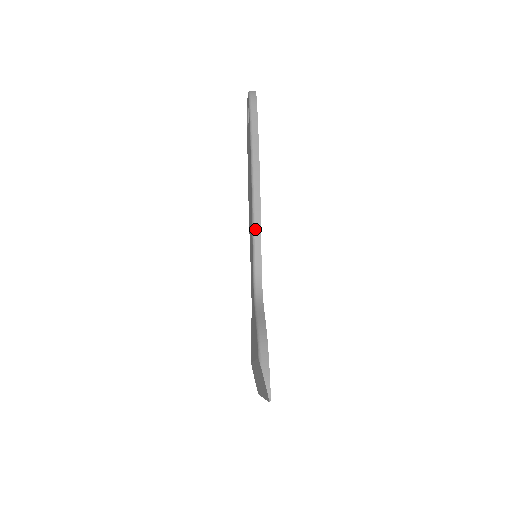
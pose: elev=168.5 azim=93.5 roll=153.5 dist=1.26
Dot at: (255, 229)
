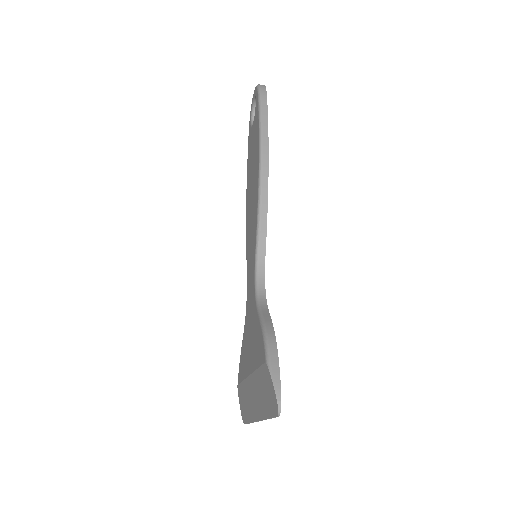
Dot at: (260, 221)
